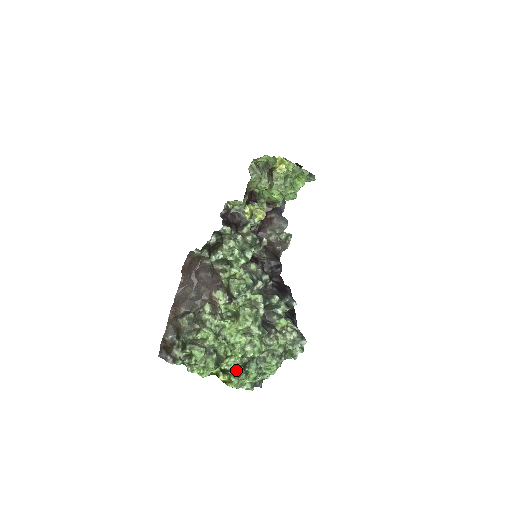
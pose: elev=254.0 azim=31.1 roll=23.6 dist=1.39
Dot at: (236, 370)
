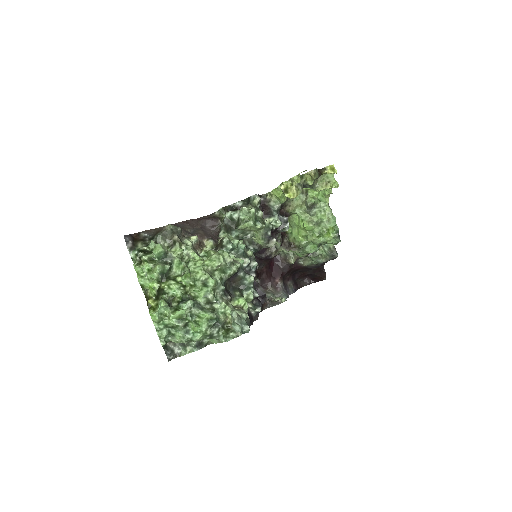
Dot at: (170, 301)
